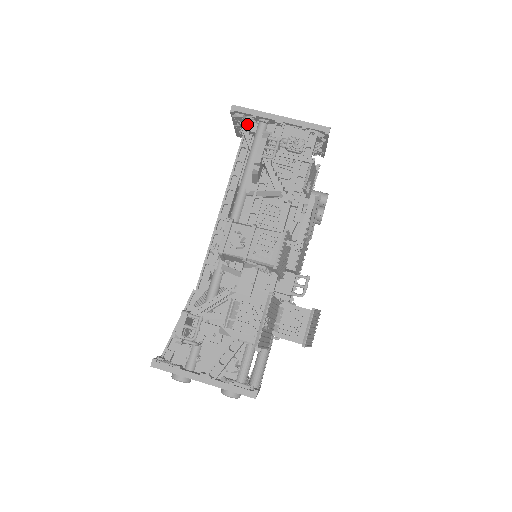
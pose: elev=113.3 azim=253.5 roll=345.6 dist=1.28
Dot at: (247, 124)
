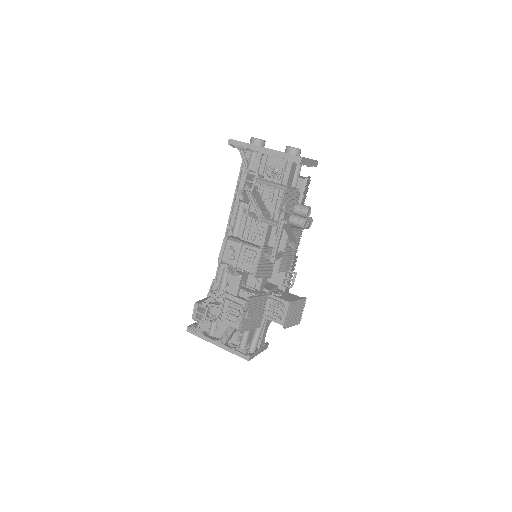
Dot at: (245, 150)
